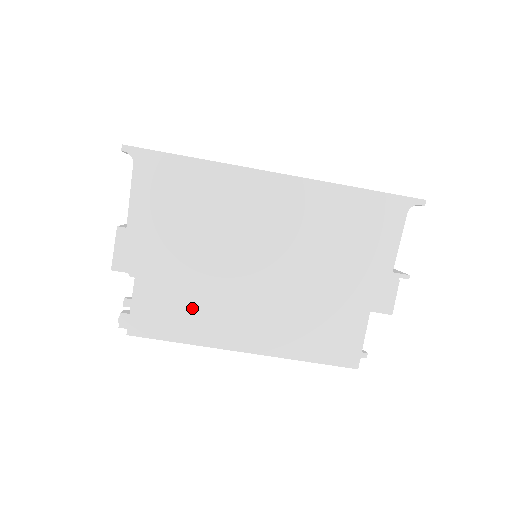
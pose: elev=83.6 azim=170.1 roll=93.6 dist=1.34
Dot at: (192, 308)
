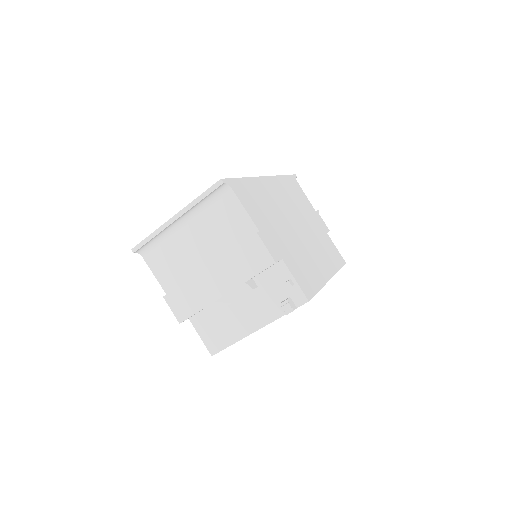
Dot at: (306, 266)
